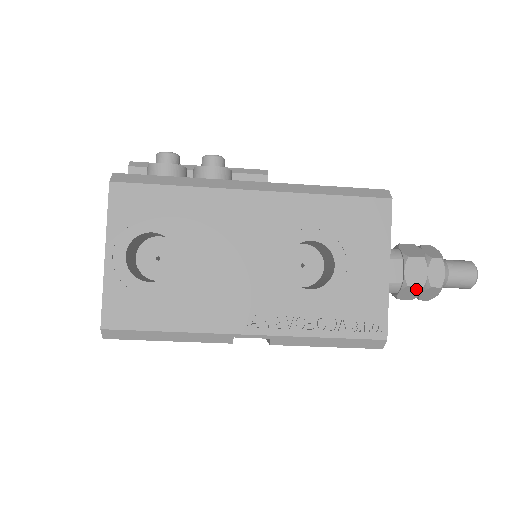
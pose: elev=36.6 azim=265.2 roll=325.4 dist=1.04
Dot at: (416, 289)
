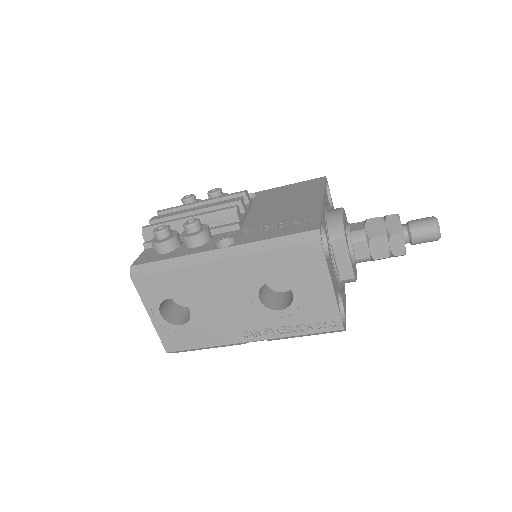
Dot at: (383, 258)
